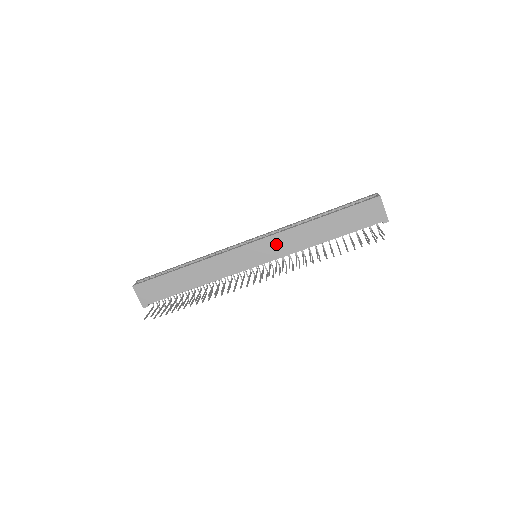
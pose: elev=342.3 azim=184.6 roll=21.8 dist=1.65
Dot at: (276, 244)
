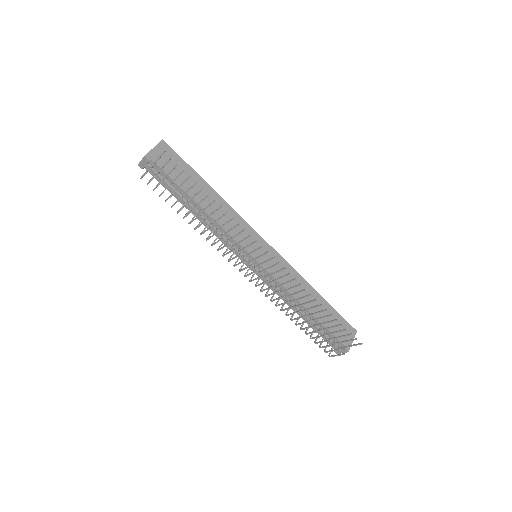
Dot at: (281, 267)
